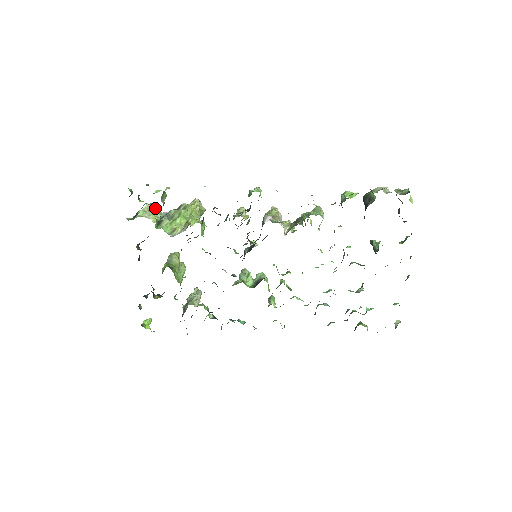
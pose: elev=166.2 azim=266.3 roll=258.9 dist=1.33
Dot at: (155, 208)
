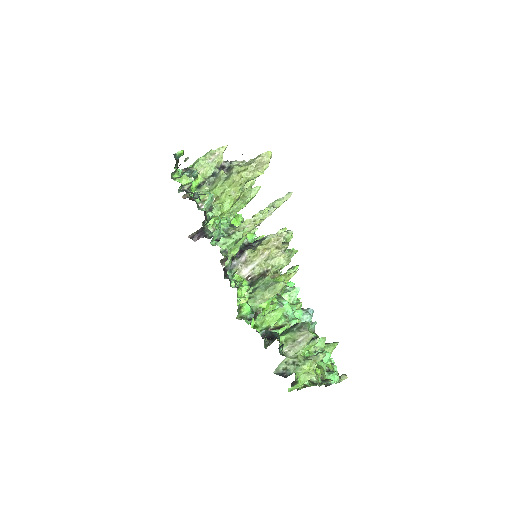
Dot at: (195, 176)
